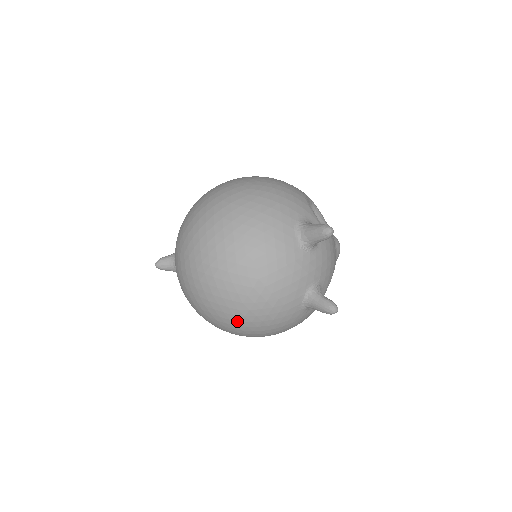
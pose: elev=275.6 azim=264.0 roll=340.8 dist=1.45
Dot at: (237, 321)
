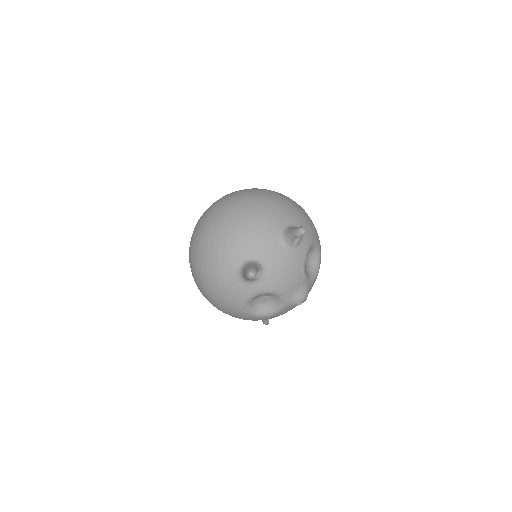
Dot at: (203, 237)
